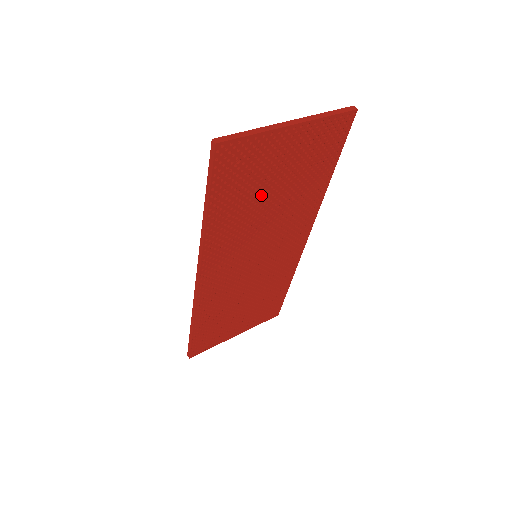
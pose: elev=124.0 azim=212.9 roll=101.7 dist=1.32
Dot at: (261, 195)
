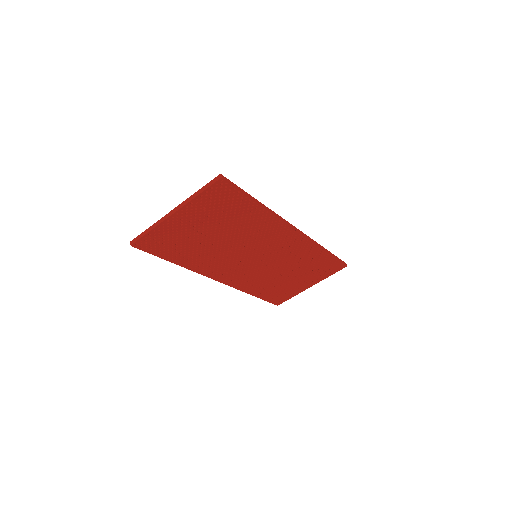
Dot at: (204, 241)
